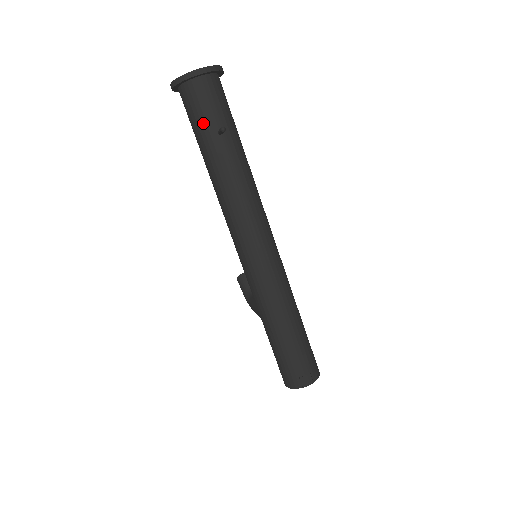
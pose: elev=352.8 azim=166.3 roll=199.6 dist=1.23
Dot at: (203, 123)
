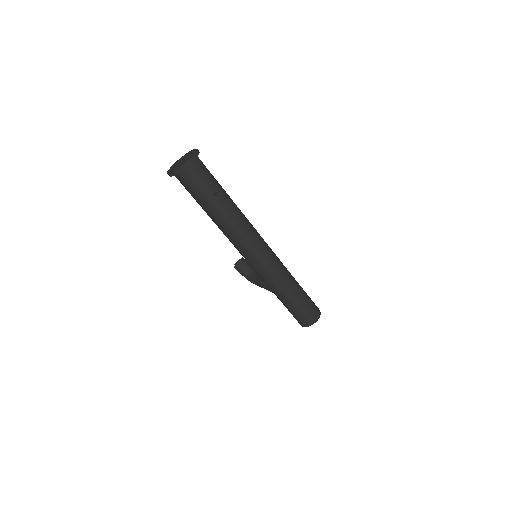
Dot at: (201, 192)
